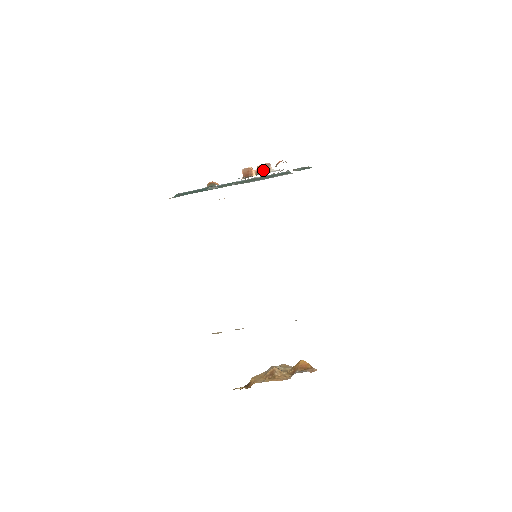
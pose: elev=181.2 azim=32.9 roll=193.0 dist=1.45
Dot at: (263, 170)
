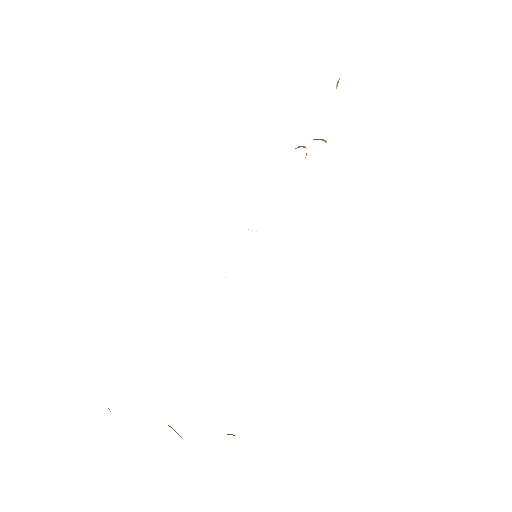
Dot at: (318, 139)
